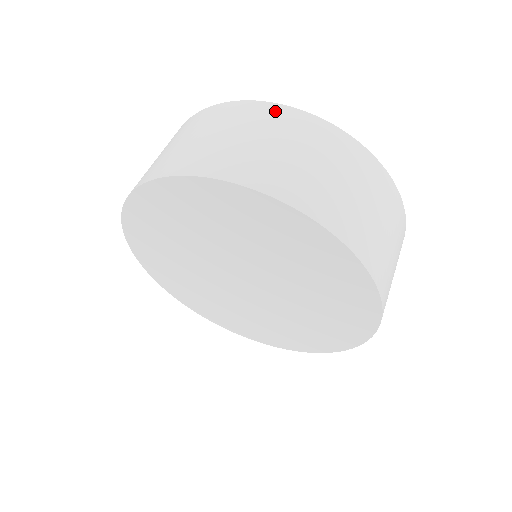
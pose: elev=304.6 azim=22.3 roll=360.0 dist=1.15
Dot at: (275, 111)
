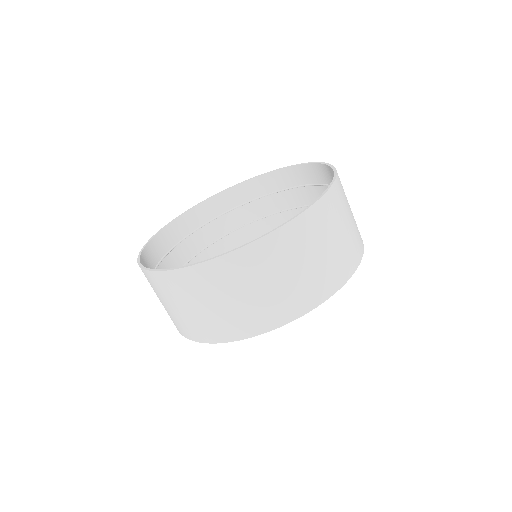
Dot at: (256, 252)
